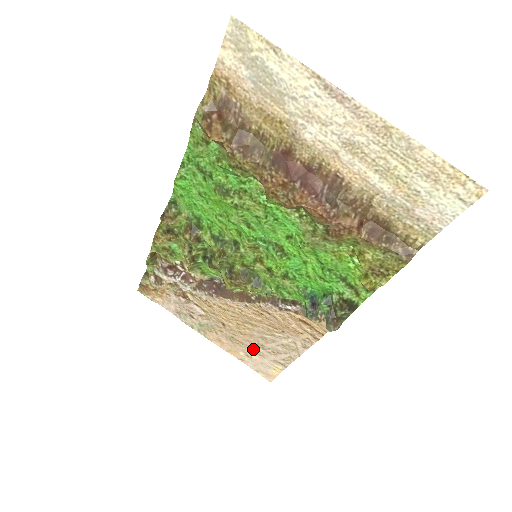
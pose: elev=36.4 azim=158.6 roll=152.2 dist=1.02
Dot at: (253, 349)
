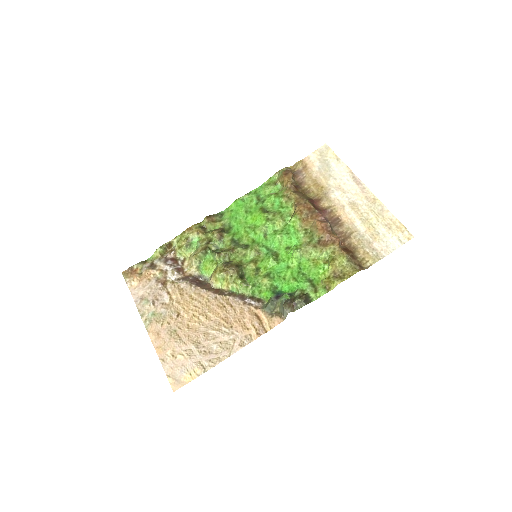
Dot at: (186, 347)
